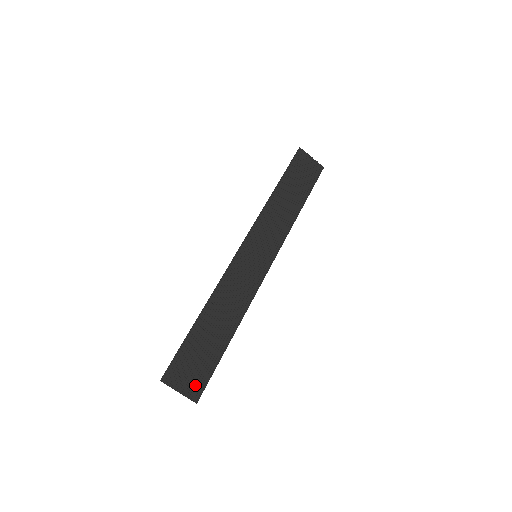
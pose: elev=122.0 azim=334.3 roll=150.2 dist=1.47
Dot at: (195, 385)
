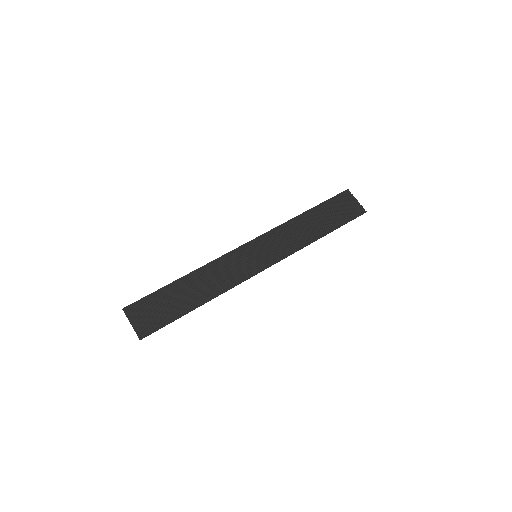
Dot at: (147, 326)
